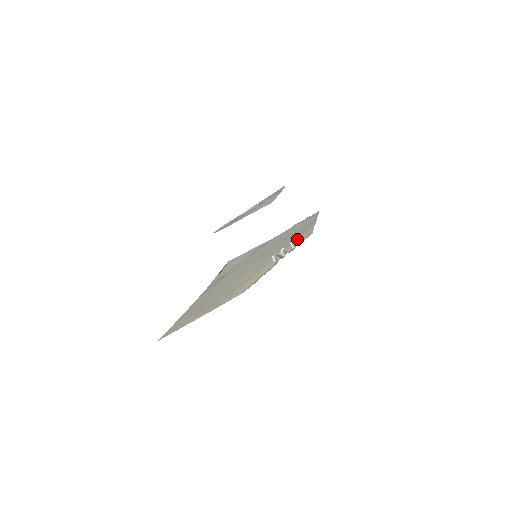
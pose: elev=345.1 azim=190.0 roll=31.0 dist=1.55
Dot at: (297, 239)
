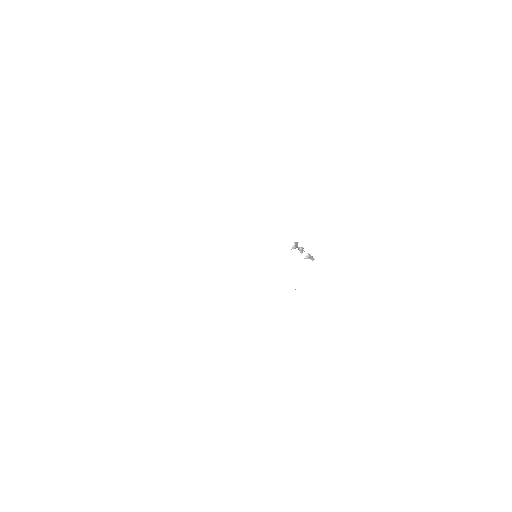
Dot at: (312, 256)
